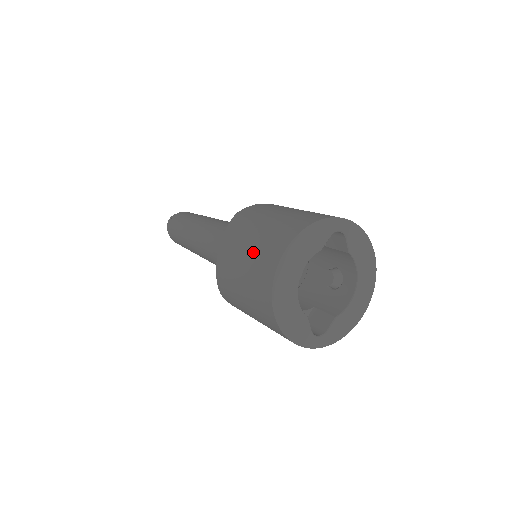
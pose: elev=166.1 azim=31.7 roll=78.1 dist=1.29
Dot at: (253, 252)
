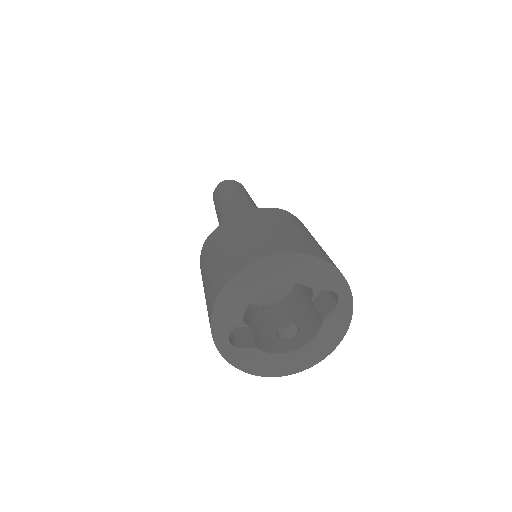
Dot at: (269, 233)
